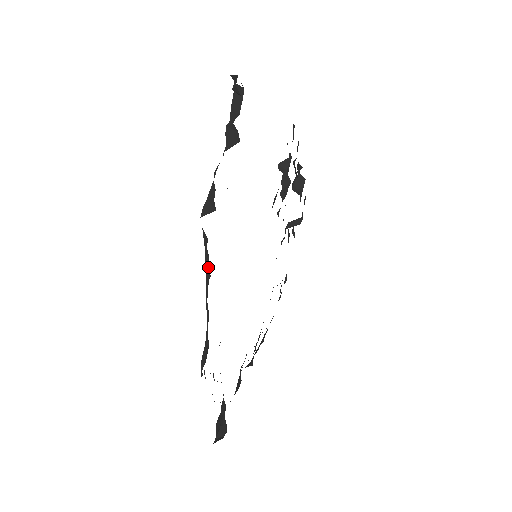
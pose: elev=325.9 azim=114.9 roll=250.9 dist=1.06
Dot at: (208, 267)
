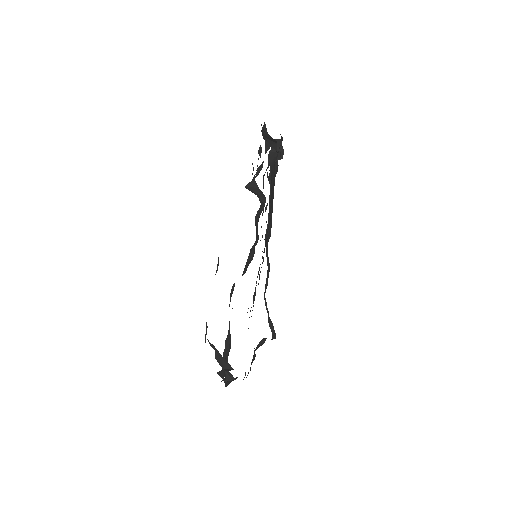
Dot at: occluded
